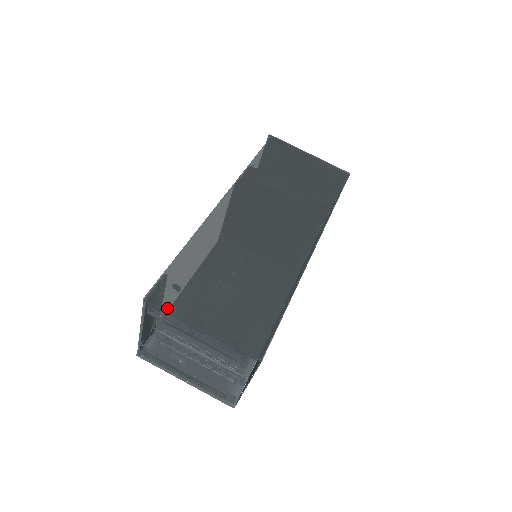
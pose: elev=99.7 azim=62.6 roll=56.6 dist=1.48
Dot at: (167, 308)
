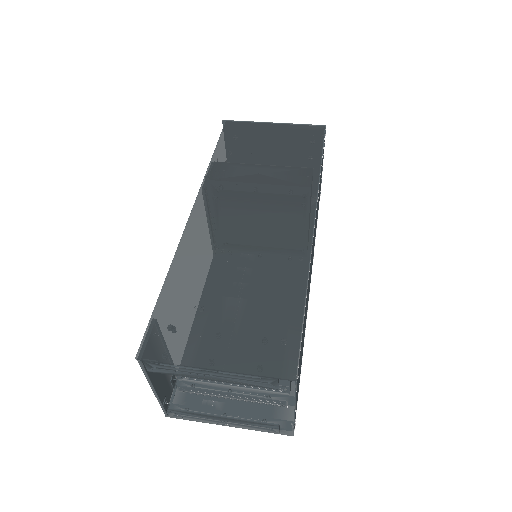
Dot at: (166, 358)
